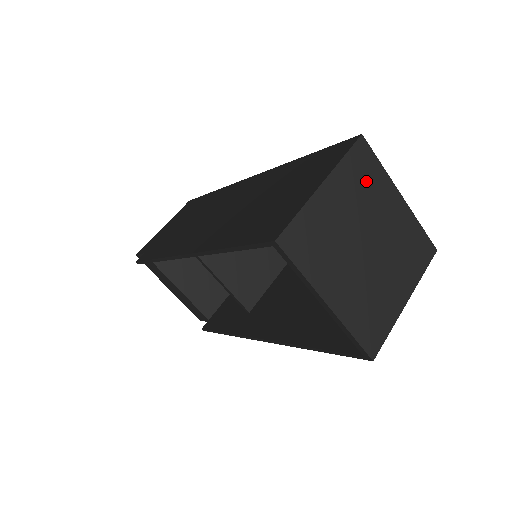
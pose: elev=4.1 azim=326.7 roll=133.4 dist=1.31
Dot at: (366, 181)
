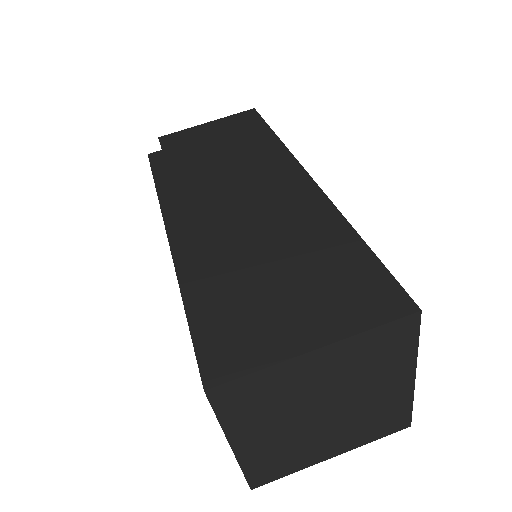
Dot at: (380, 357)
